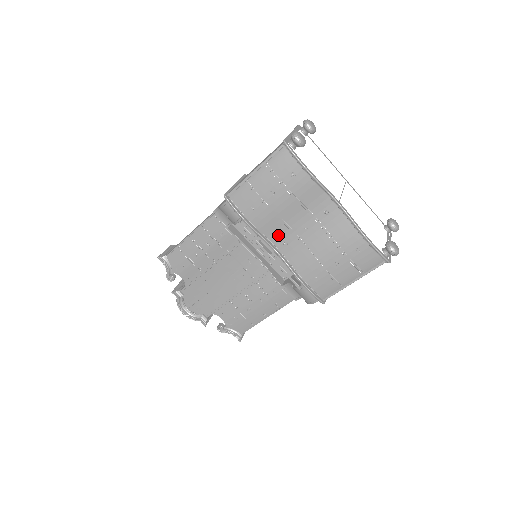
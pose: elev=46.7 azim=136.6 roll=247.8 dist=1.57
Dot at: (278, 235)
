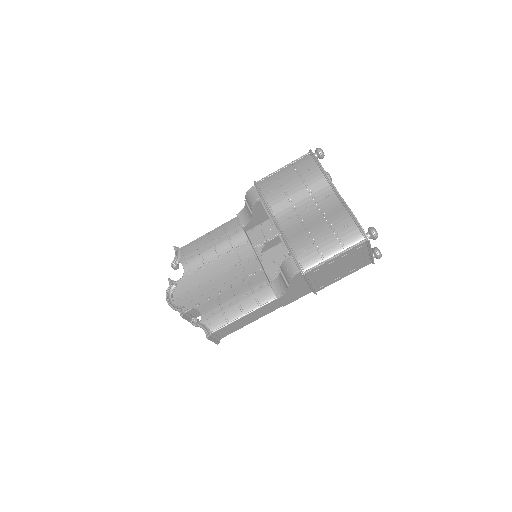
Dot at: (284, 214)
